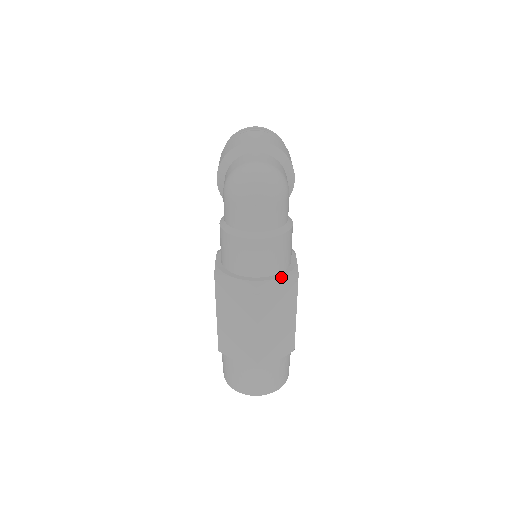
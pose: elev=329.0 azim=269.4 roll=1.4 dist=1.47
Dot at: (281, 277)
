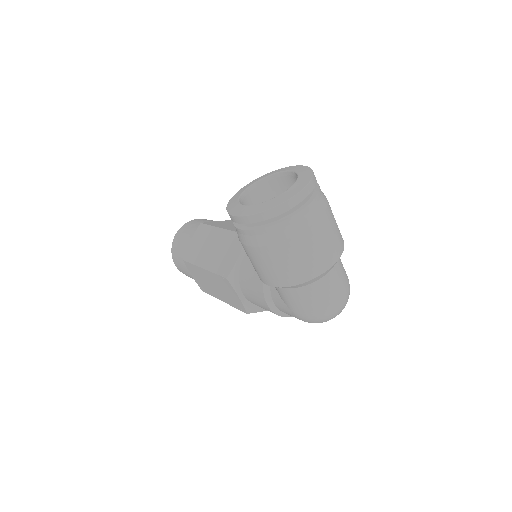
Dot at: occluded
